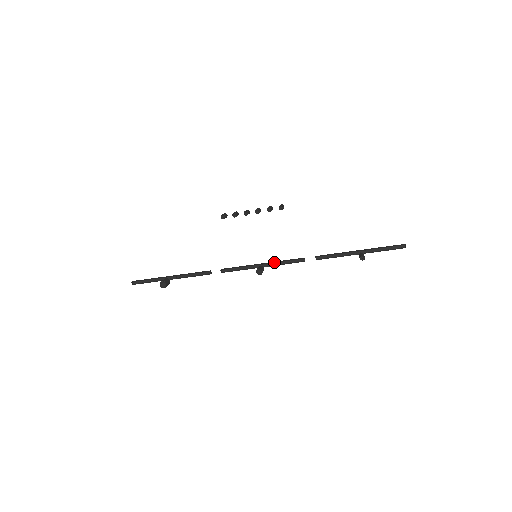
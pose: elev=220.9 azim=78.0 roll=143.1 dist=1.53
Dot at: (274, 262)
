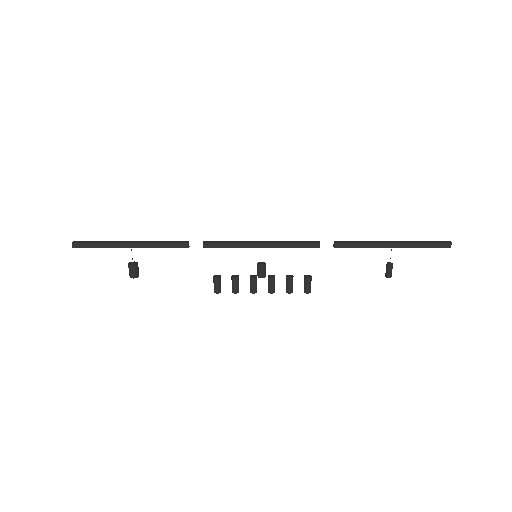
Dot at: occluded
